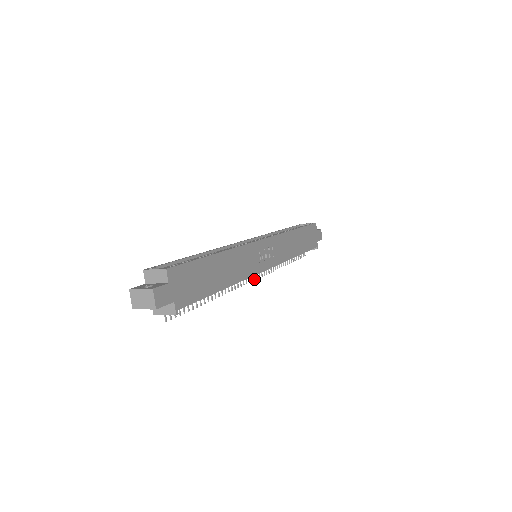
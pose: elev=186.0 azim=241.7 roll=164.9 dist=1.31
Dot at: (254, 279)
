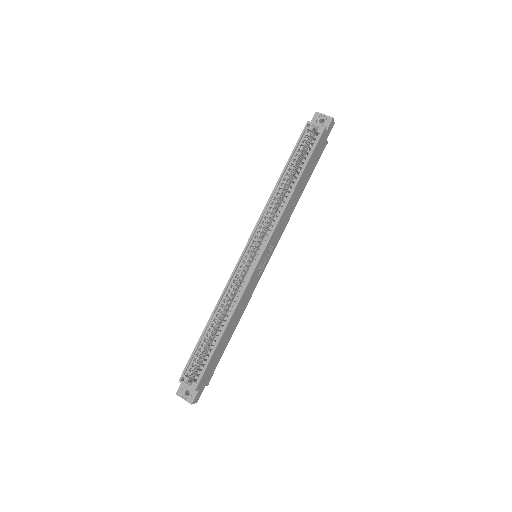
Dot at: occluded
